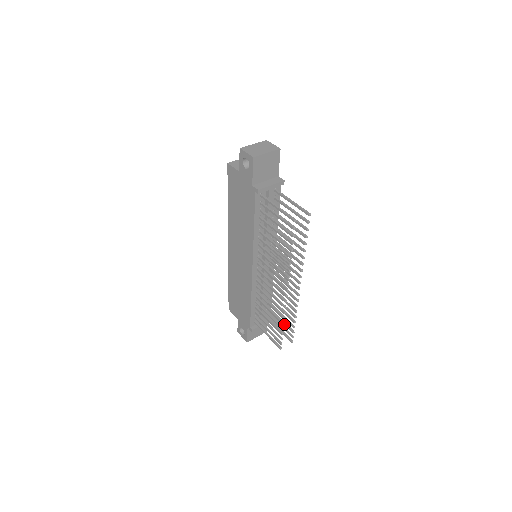
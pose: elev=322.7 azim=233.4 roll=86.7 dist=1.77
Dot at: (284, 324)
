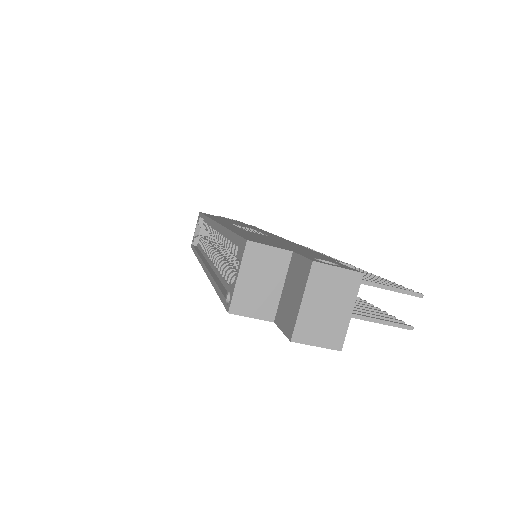
Dot at: occluded
